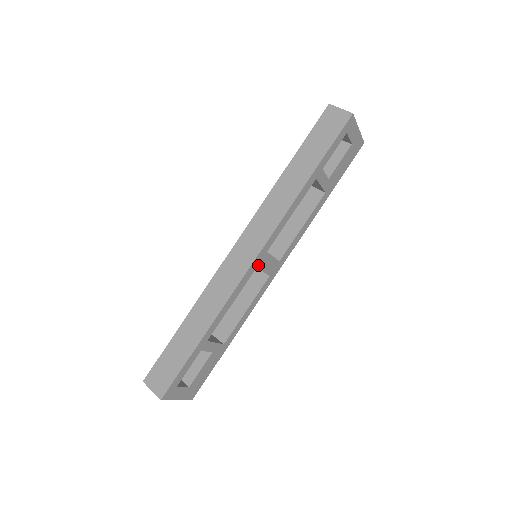
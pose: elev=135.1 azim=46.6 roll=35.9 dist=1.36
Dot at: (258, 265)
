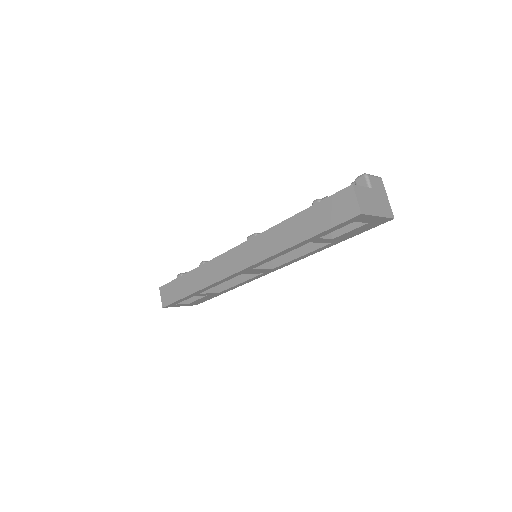
Dot at: (244, 273)
